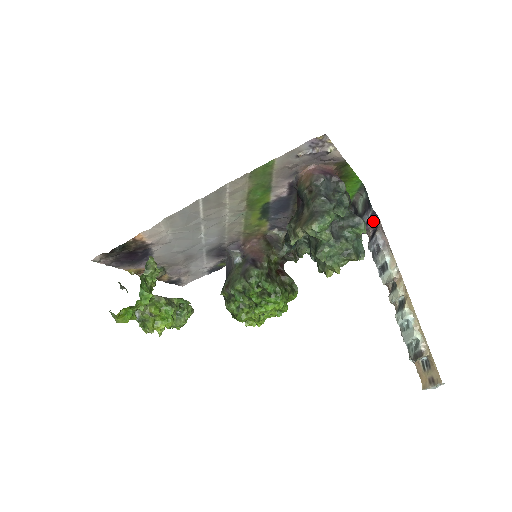
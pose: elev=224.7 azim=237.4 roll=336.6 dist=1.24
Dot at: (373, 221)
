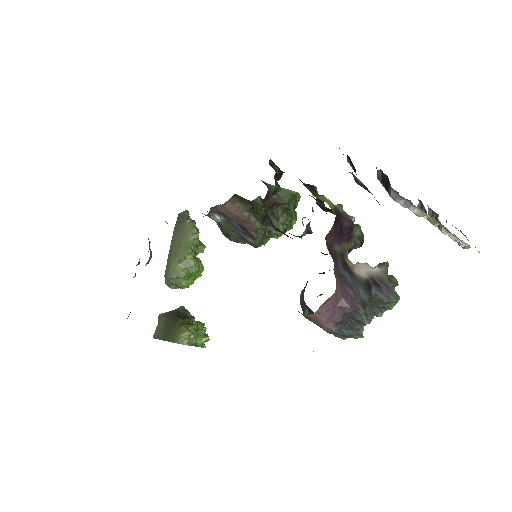
Dot at: occluded
